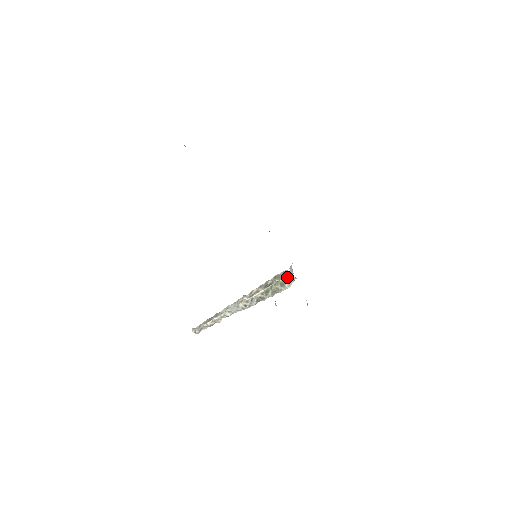
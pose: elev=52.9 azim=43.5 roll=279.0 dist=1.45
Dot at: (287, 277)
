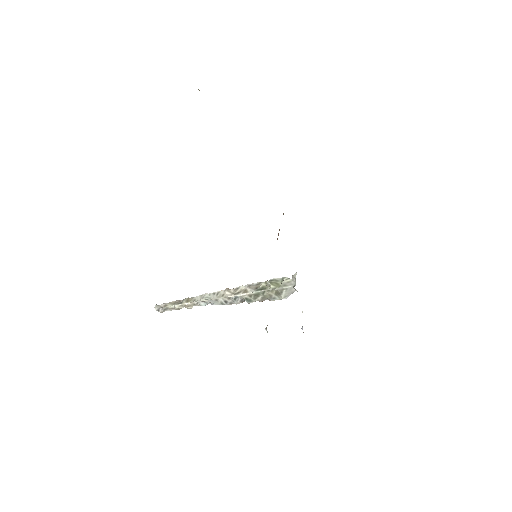
Dot at: (286, 287)
